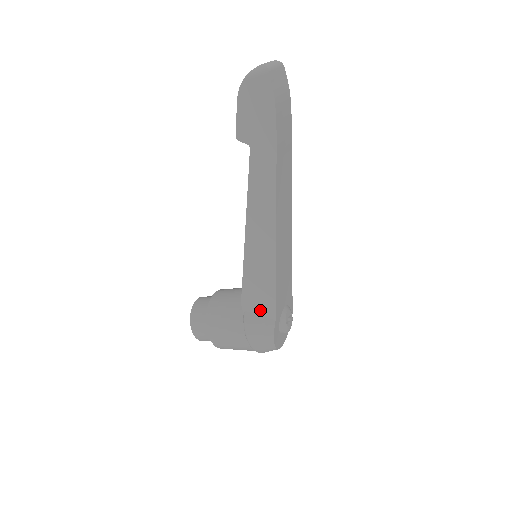
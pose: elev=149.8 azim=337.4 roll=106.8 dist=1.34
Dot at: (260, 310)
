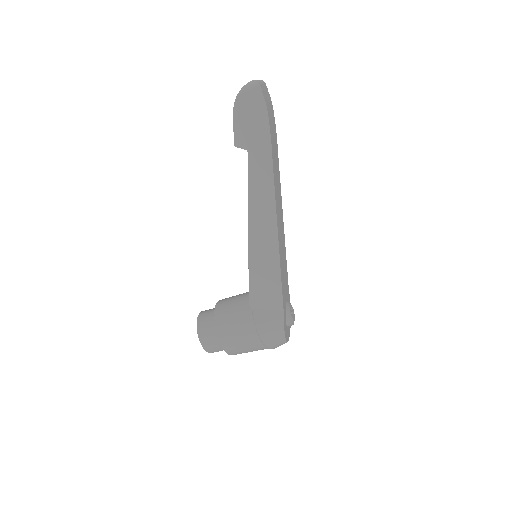
Dot at: (268, 304)
